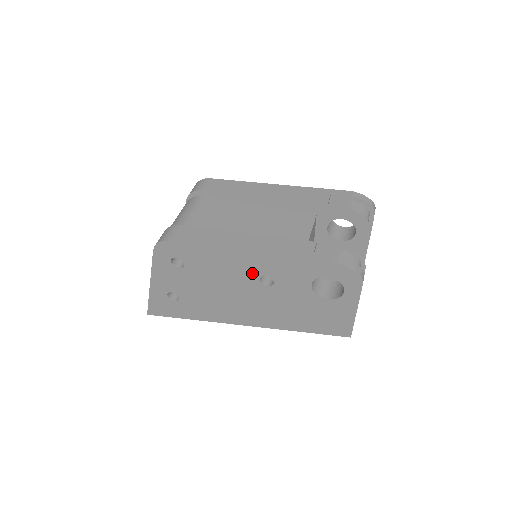
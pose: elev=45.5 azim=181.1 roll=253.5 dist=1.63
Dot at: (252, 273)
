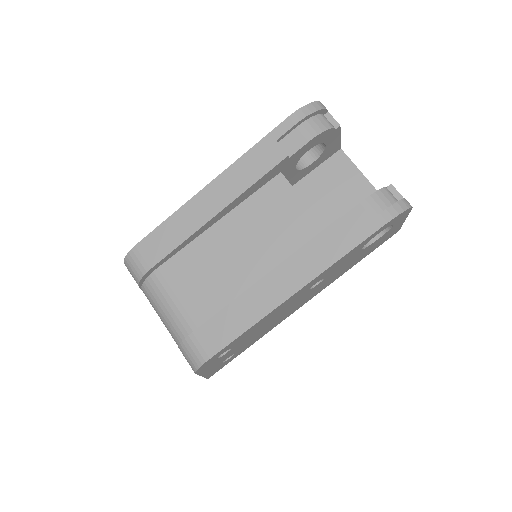
Dot at: (301, 294)
